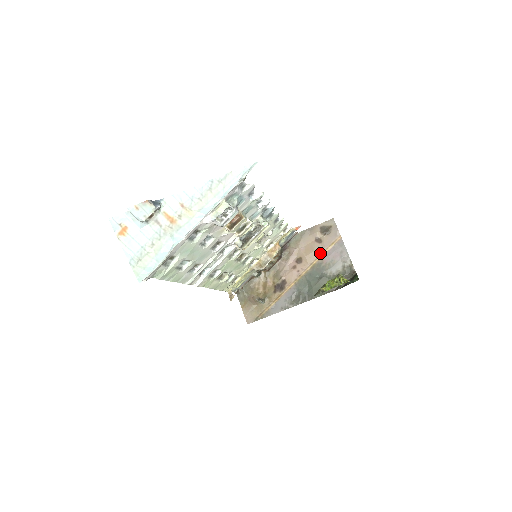
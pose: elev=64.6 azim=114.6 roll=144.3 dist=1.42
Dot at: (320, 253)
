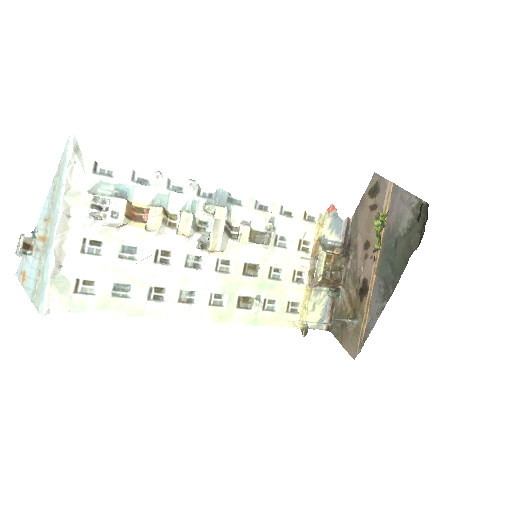
Dot at: occluded
